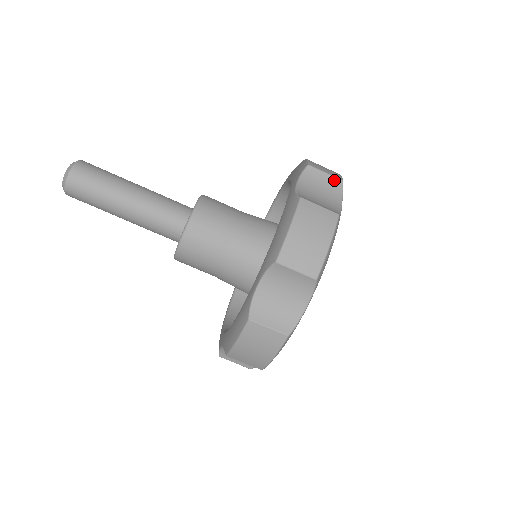
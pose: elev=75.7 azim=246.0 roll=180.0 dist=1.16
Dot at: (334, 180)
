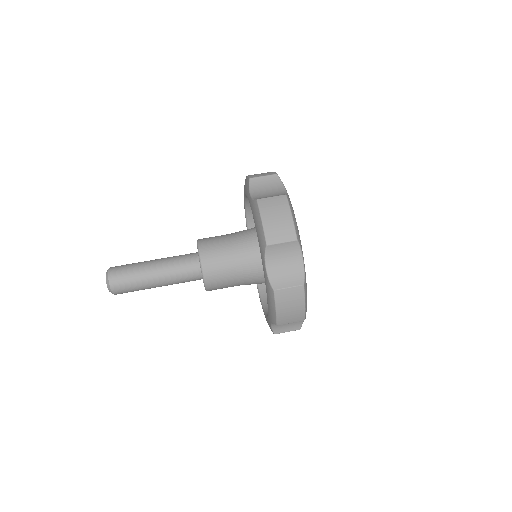
Dot at: occluded
